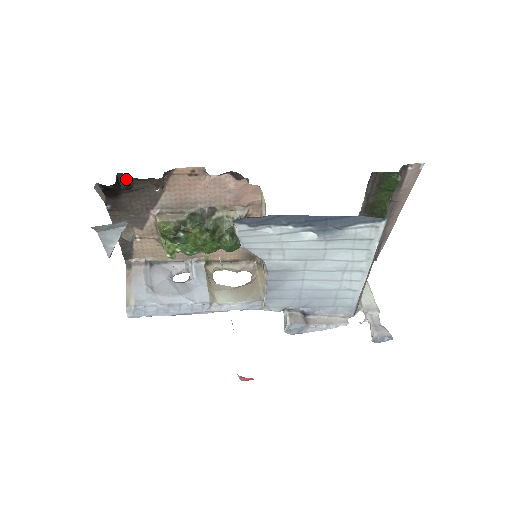
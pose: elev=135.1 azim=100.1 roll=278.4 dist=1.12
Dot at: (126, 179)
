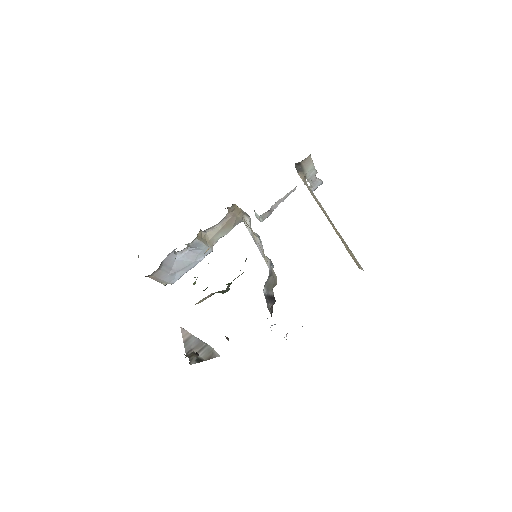
Dot at: occluded
